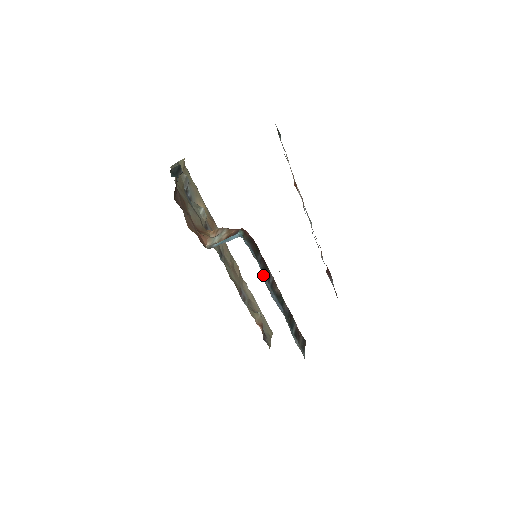
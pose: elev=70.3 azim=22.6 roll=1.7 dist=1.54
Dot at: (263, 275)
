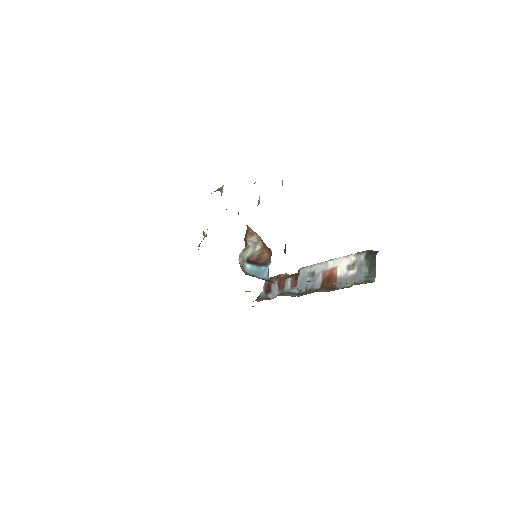
Dot at: occluded
